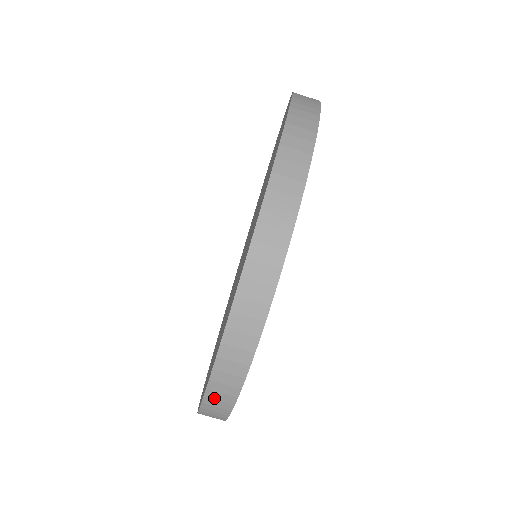
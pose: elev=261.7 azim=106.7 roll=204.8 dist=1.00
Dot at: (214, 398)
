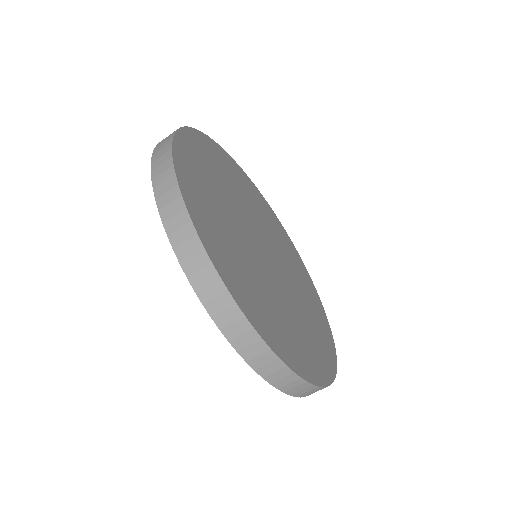
Dot at: occluded
